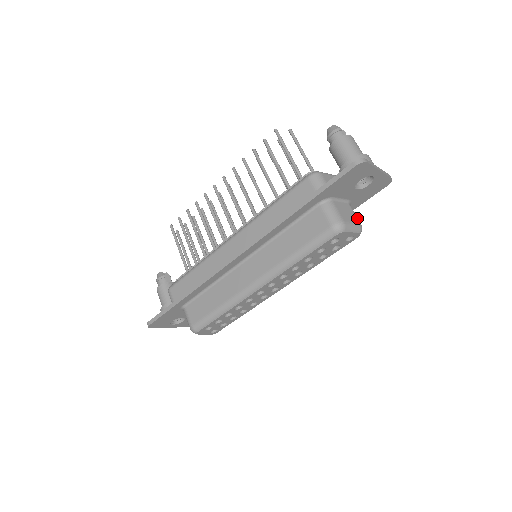
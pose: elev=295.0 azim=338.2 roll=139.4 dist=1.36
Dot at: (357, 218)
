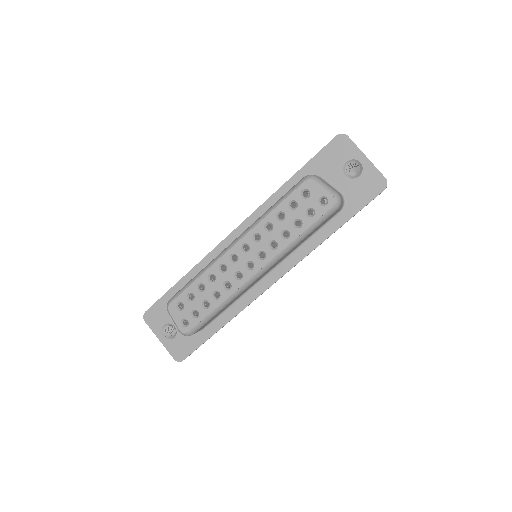
Dot at: (339, 194)
